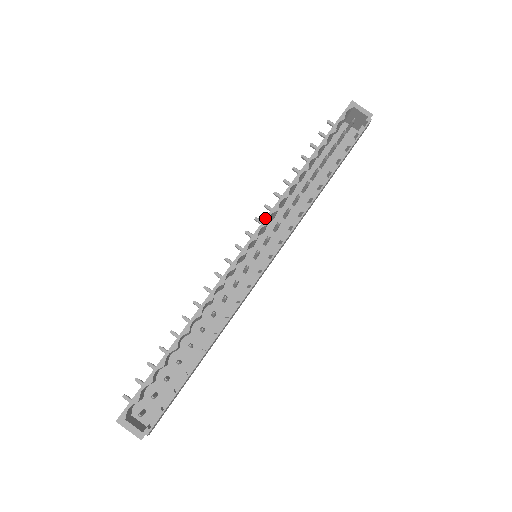
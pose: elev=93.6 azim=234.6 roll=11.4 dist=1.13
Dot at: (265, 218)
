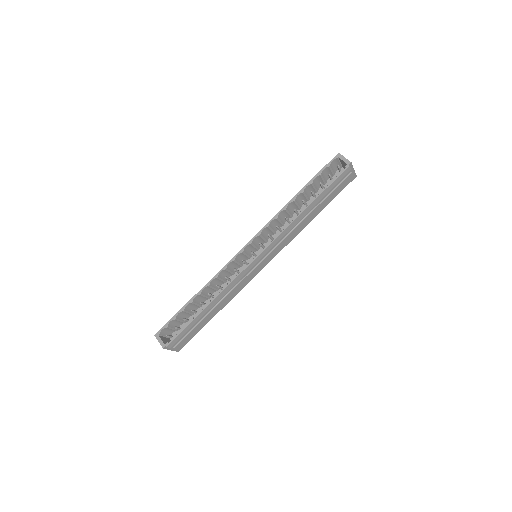
Dot at: (259, 231)
